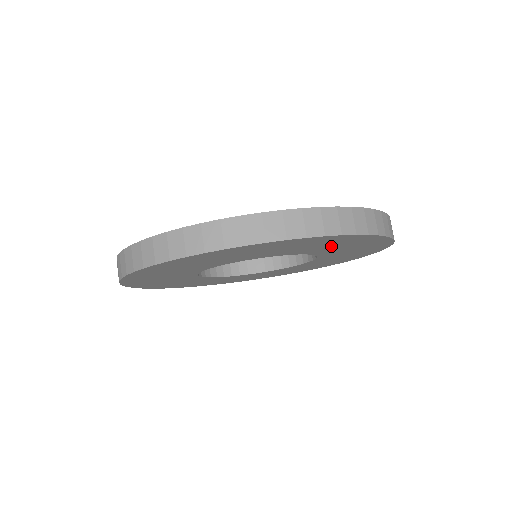
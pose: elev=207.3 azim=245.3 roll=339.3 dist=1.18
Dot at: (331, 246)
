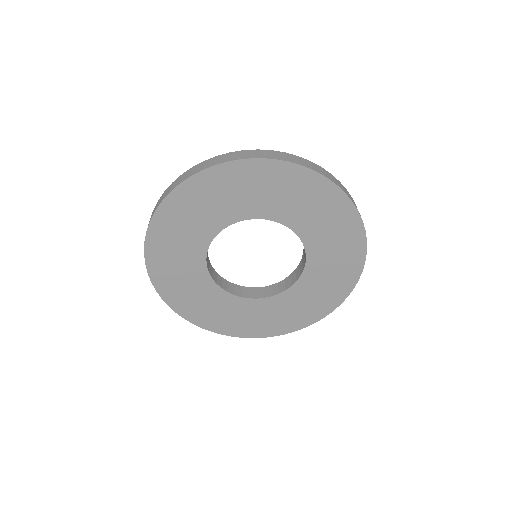
Dot at: (326, 229)
